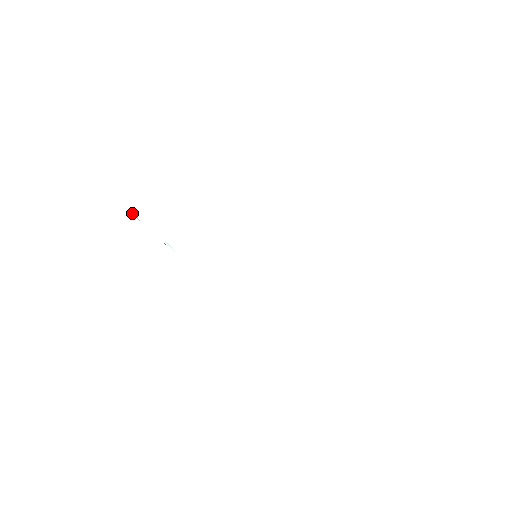
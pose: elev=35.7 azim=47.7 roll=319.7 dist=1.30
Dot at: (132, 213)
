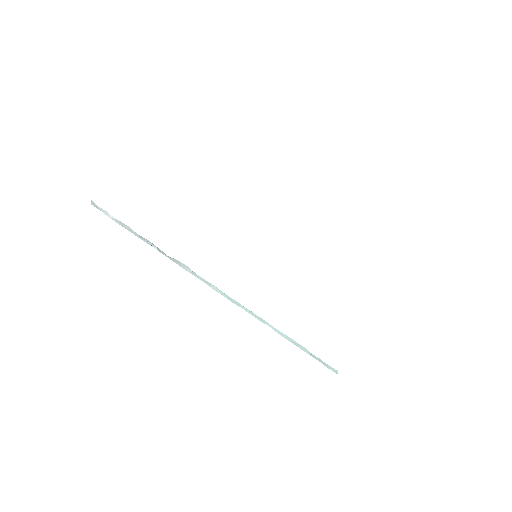
Dot at: (106, 213)
